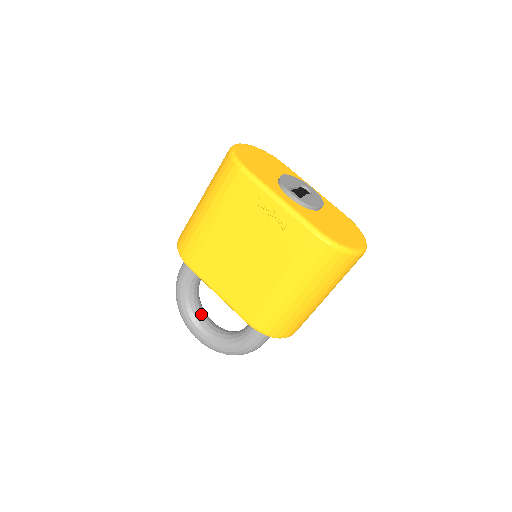
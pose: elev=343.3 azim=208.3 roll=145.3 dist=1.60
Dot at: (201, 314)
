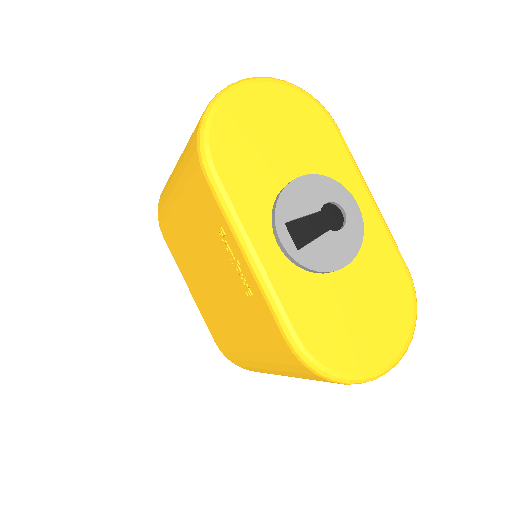
Dot at: occluded
